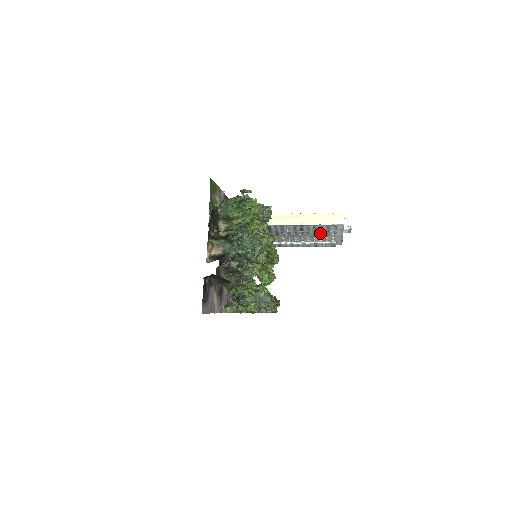
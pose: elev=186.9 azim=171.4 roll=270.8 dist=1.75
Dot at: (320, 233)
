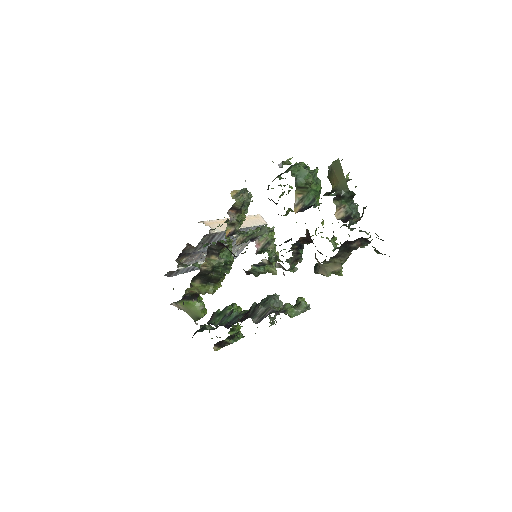
Dot at: occluded
